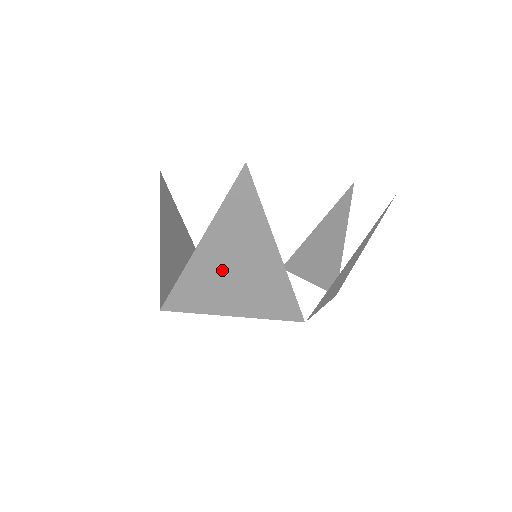
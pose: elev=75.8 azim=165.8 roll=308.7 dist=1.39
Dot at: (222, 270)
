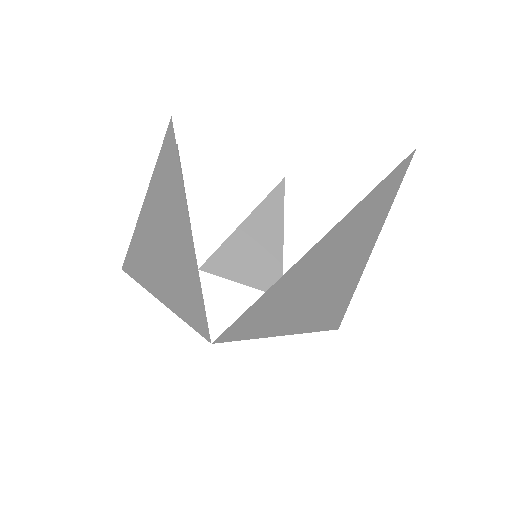
Dot at: (316, 276)
